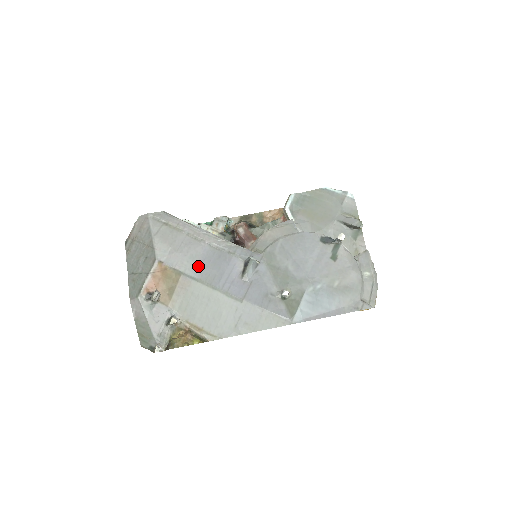
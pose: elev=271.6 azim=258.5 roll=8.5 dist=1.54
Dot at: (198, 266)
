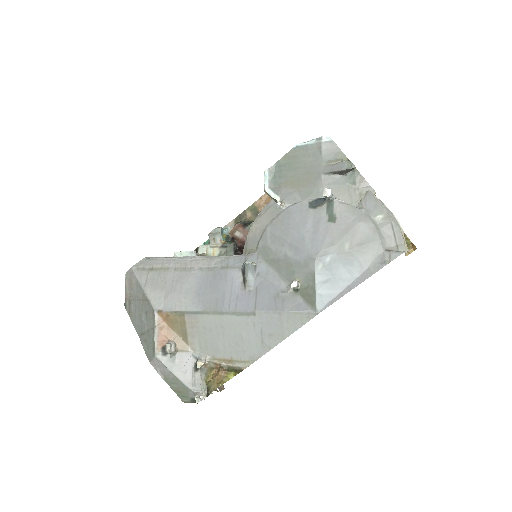
Dot at: (197, 298)
